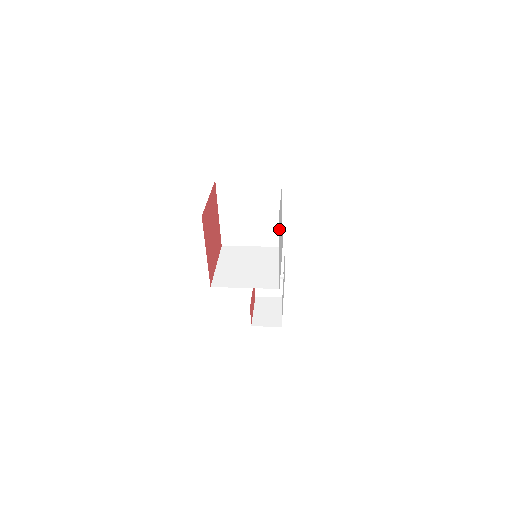
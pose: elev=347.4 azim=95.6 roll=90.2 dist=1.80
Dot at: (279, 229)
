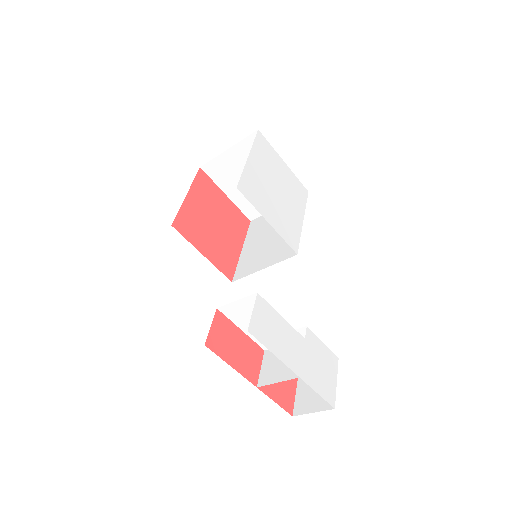
Dot at: (261, 150)
